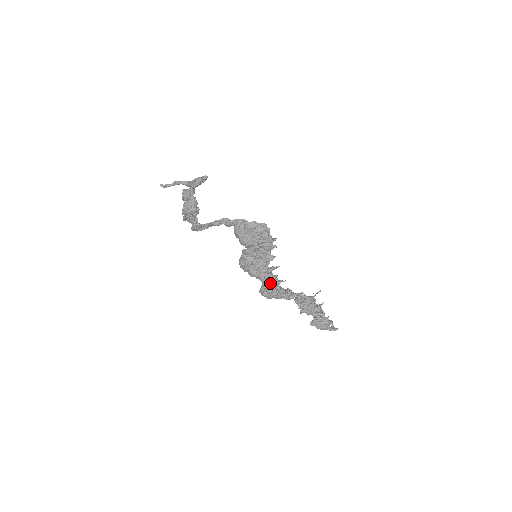
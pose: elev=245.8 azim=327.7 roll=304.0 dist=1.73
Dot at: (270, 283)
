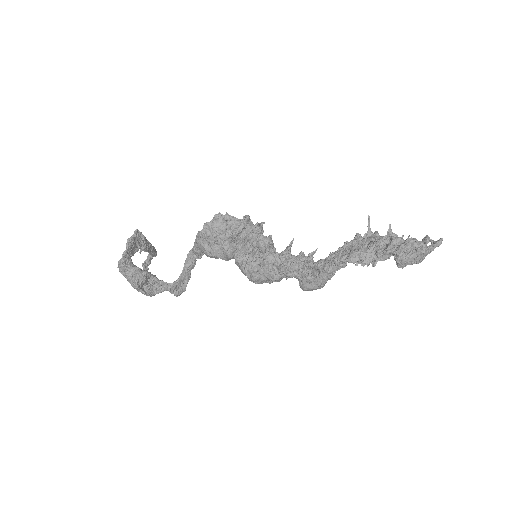
Dot at: (300, 269)
